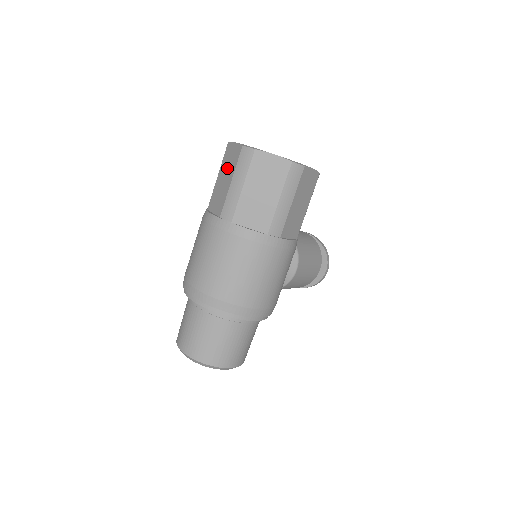
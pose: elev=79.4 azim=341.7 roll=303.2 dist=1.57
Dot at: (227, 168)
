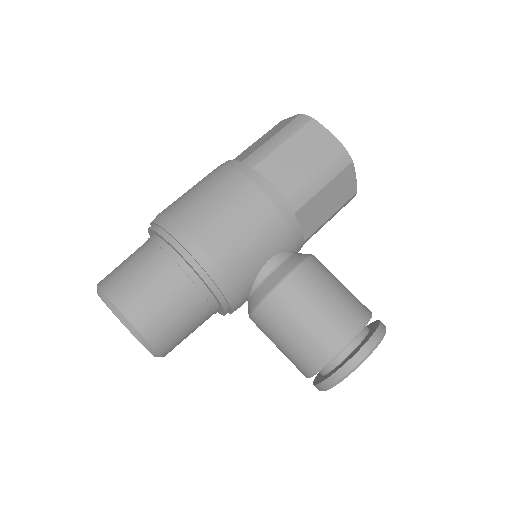
Dot at: occluded
